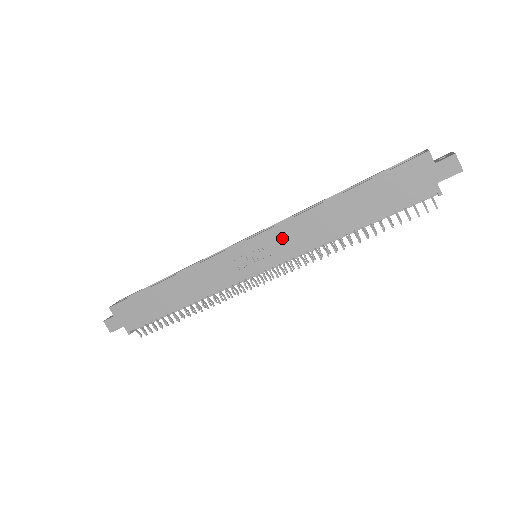
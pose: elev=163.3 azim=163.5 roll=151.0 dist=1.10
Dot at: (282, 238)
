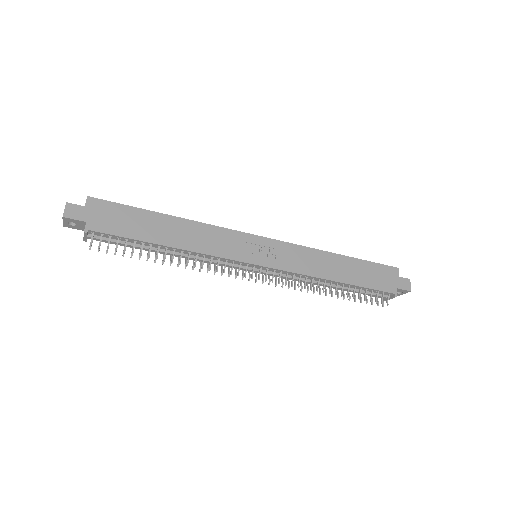
Dot at: (291, 254)
